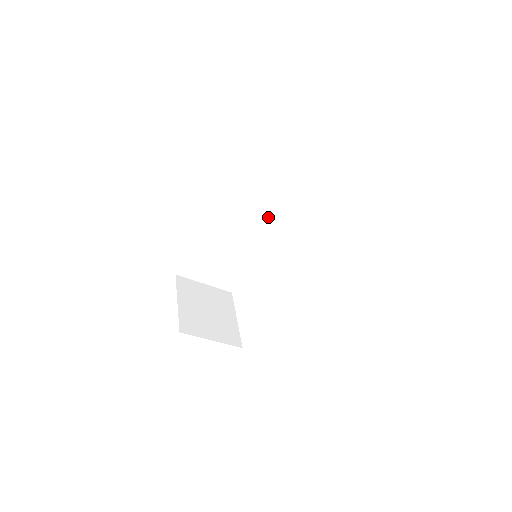
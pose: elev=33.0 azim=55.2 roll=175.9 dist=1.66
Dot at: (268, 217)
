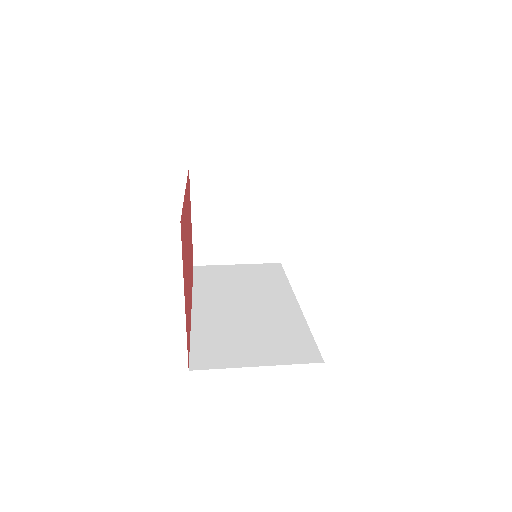
Dot at: occluded
